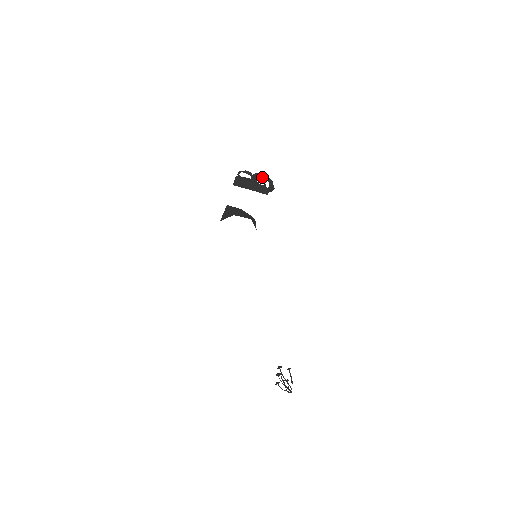
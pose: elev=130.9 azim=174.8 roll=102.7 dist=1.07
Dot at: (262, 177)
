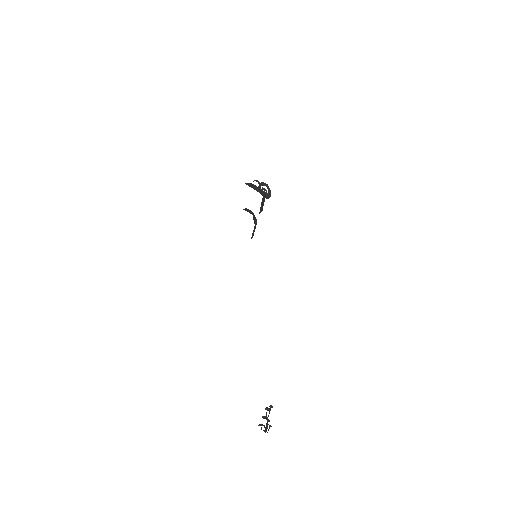
Dot at: (265, 185)
